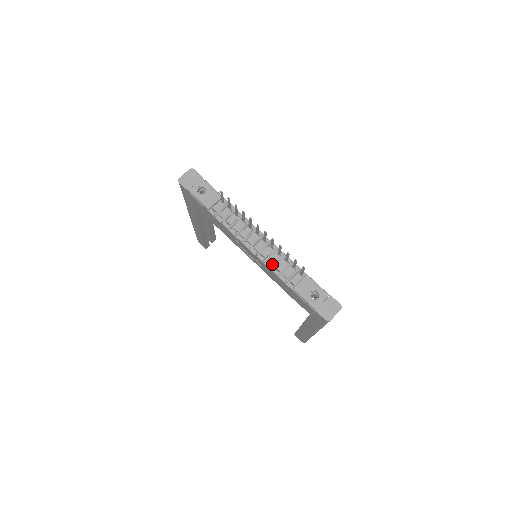
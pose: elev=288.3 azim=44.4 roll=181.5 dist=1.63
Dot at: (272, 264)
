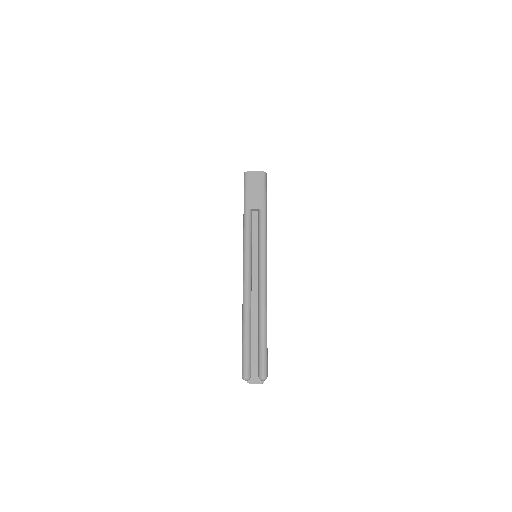
Dot at: occluded
